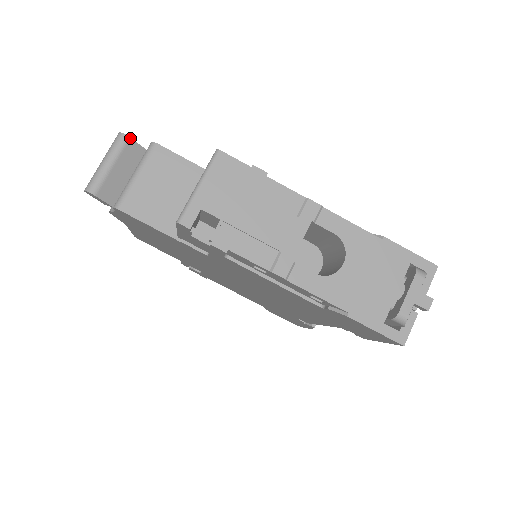
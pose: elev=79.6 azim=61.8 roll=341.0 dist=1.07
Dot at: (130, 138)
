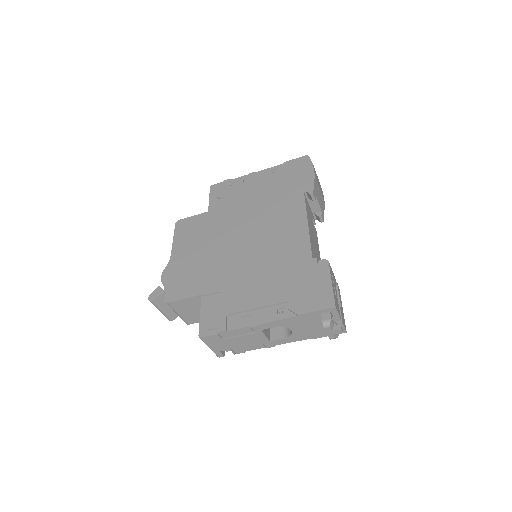
Dot at: (155, 300)
